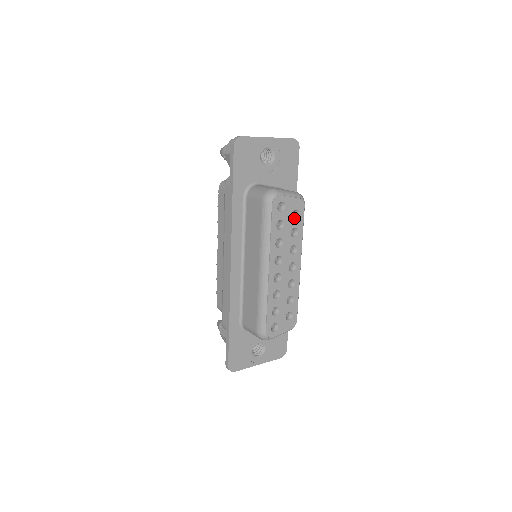
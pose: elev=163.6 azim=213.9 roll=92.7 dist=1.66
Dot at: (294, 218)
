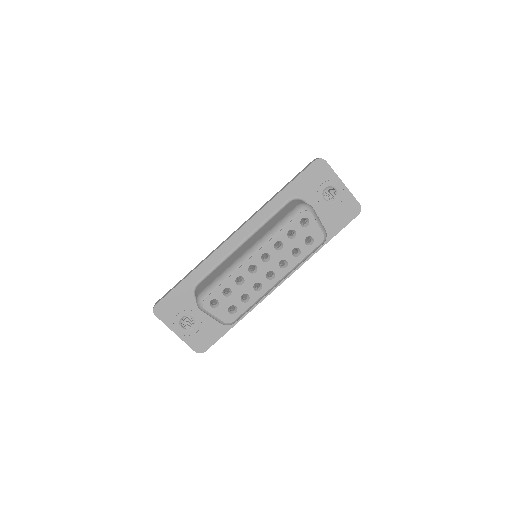
Dot at: (306, 243)
